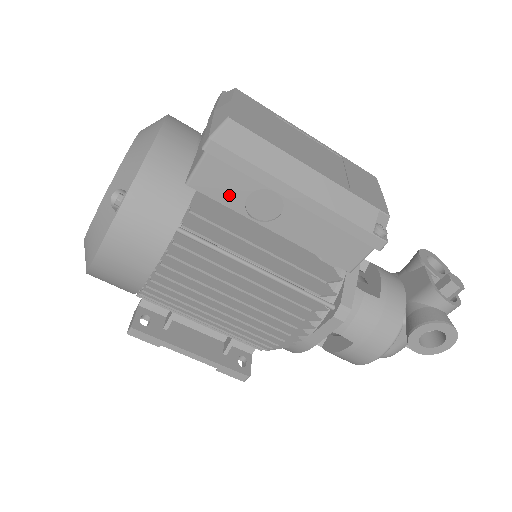
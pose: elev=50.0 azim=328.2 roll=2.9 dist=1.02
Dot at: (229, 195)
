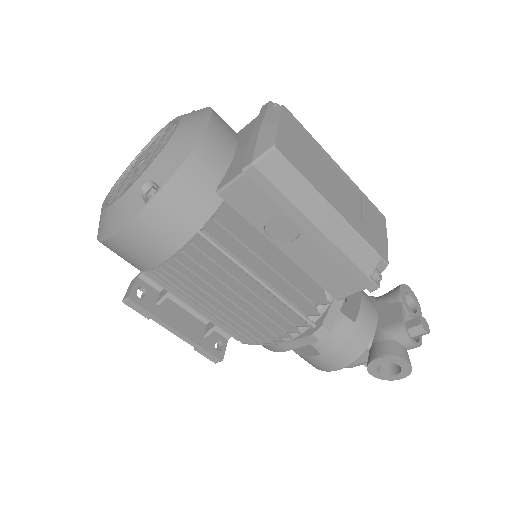
Dot at: (253, 213)
